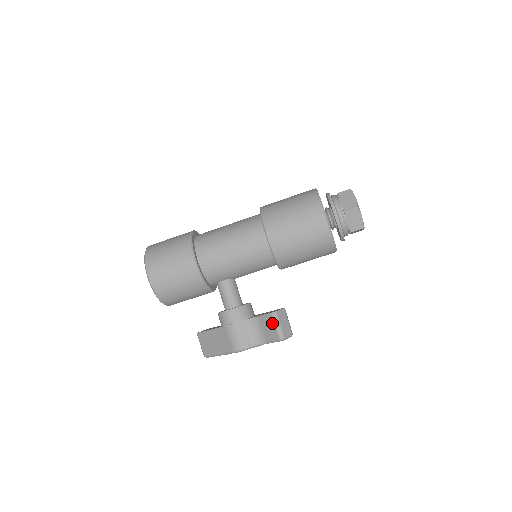
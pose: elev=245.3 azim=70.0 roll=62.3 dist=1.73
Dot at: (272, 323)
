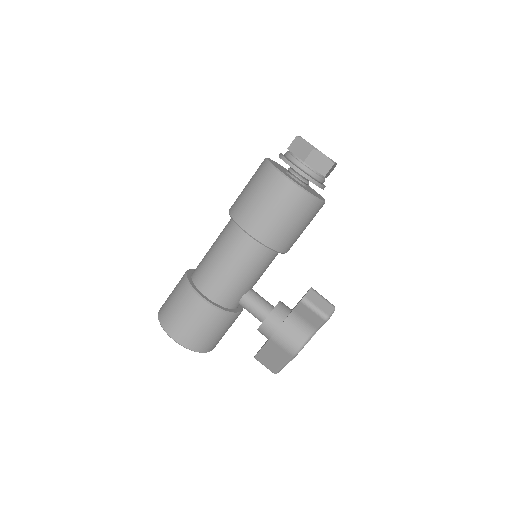
Dot at: (308, 310)
